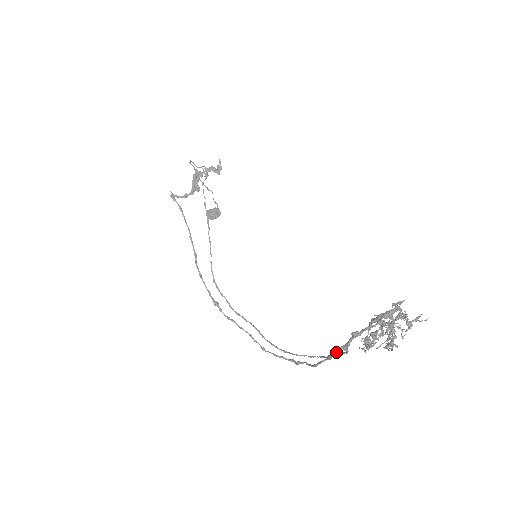
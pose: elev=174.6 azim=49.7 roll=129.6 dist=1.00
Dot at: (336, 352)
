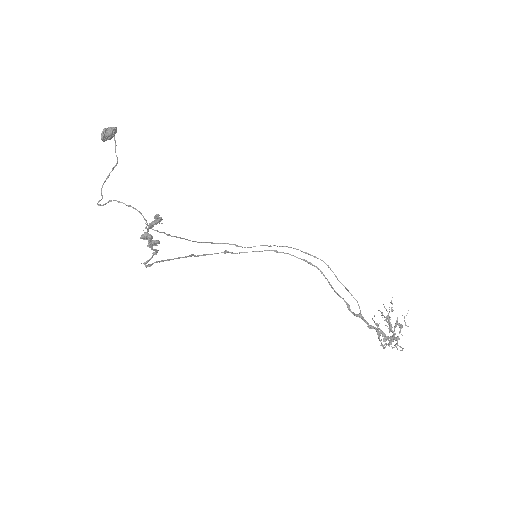
Dot at: occluded
